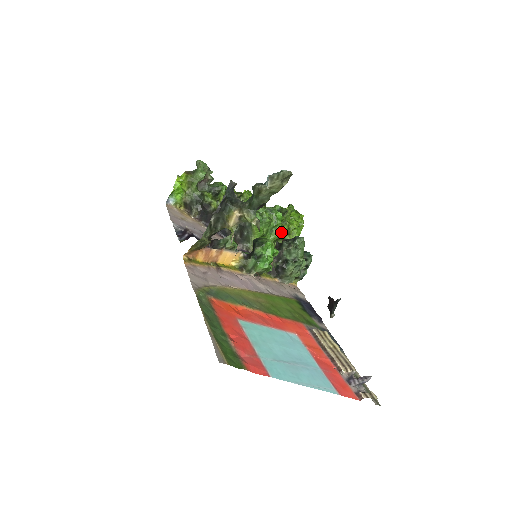
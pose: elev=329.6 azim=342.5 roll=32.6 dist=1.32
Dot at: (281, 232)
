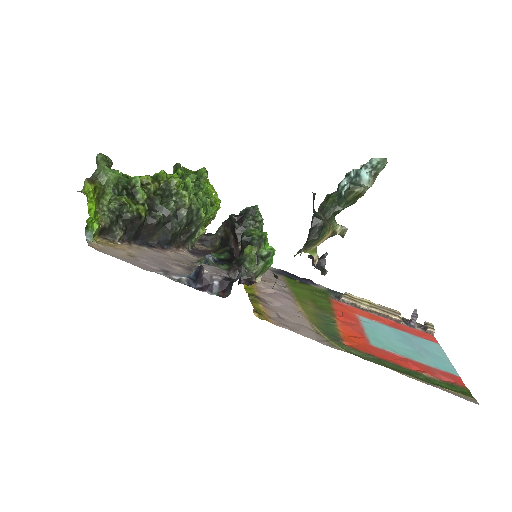
Dot at: (215, 207)
